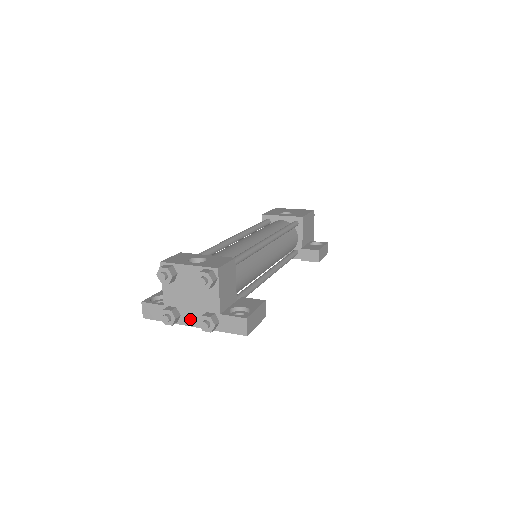
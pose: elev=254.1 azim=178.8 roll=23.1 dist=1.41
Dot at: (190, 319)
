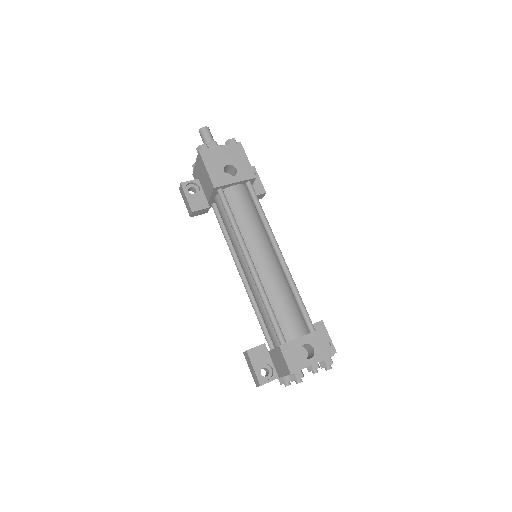
Dot at: occluded
